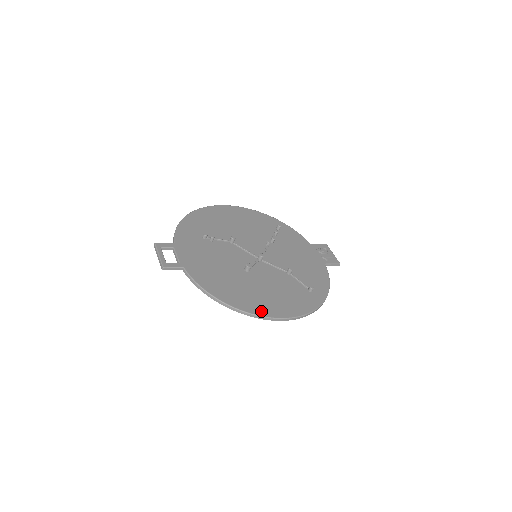
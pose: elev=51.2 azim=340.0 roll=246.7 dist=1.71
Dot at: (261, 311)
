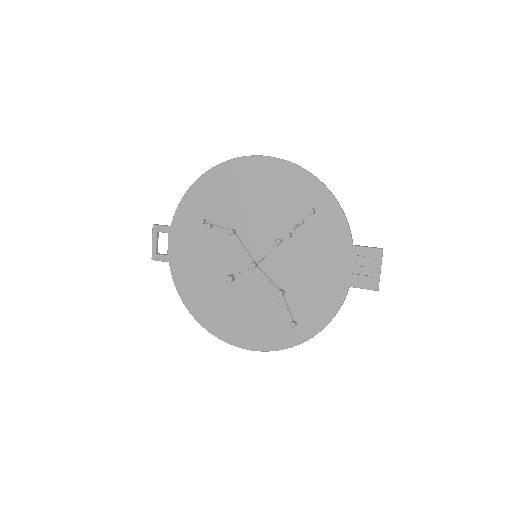
Dot at: (221, 333)
